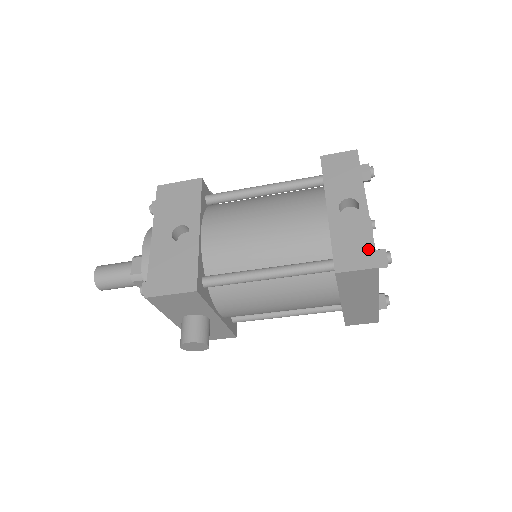
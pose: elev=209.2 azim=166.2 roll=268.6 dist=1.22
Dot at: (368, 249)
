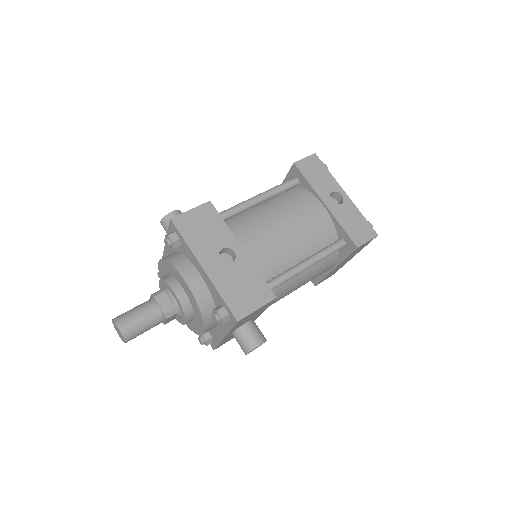
Dot at: (366, 225)
